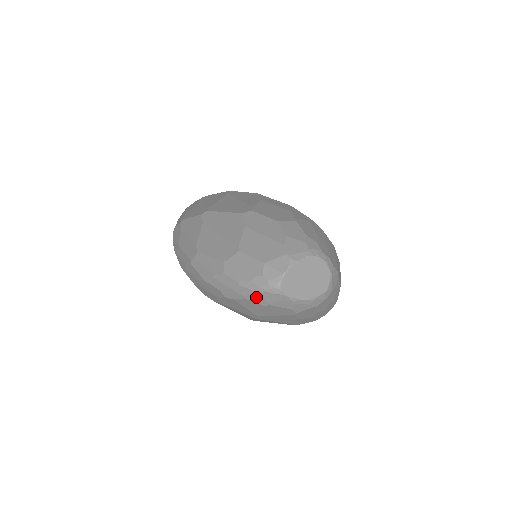
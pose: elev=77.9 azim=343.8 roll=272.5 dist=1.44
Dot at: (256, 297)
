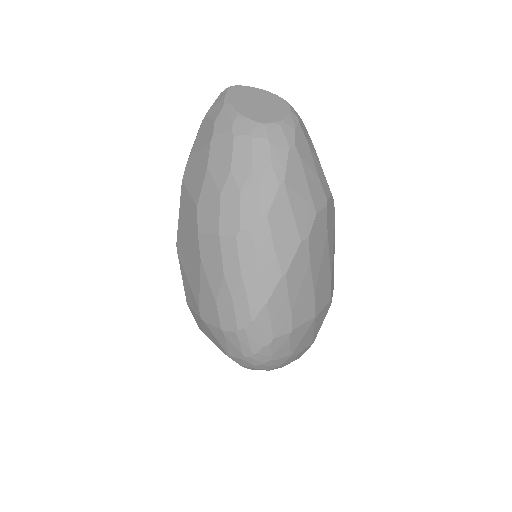
Dot at: occluded
